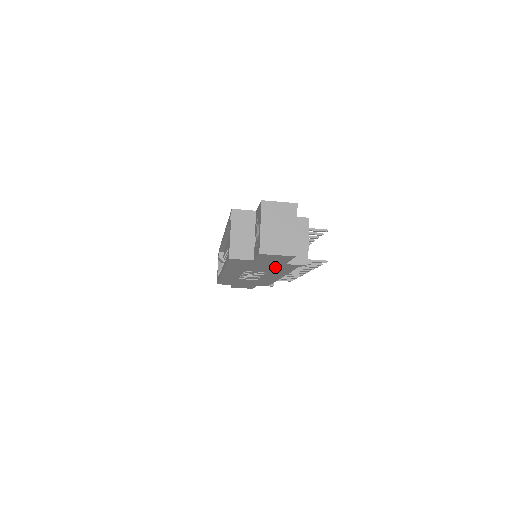
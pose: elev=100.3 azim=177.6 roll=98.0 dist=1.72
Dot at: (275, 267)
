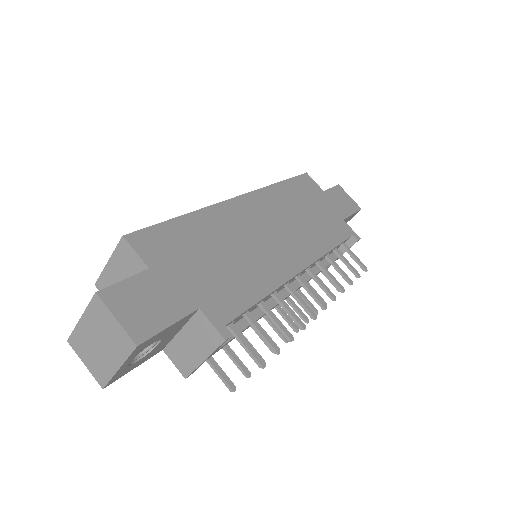
Dot at: occluded
